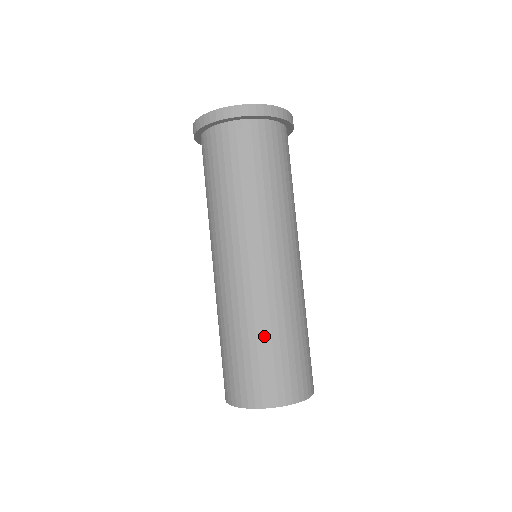
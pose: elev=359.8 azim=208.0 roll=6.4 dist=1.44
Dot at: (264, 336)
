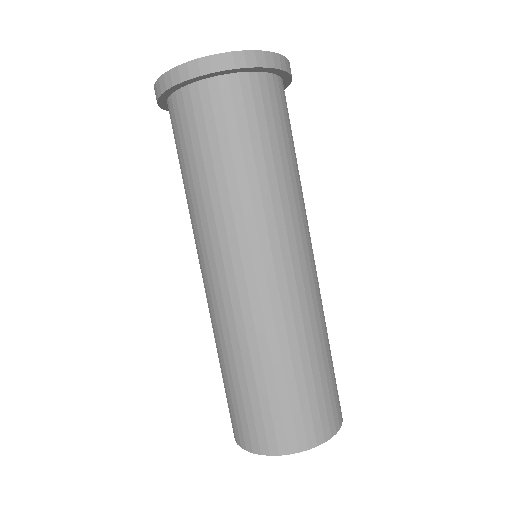
Dot at: (263, 369)
